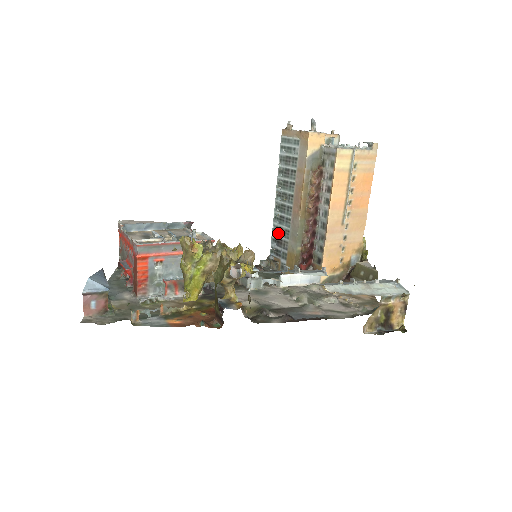
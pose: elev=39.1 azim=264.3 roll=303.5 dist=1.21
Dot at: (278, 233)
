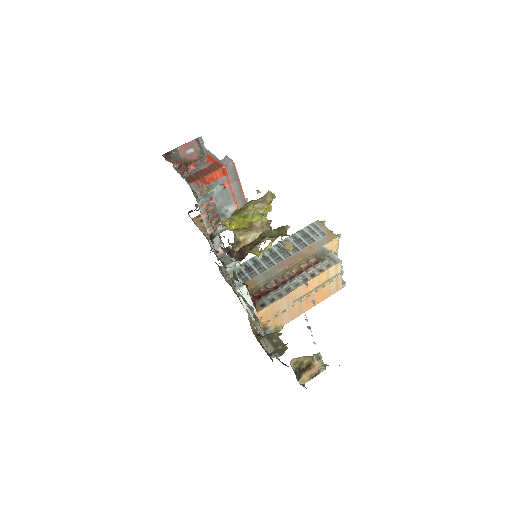
Dot at: (254, 264)
